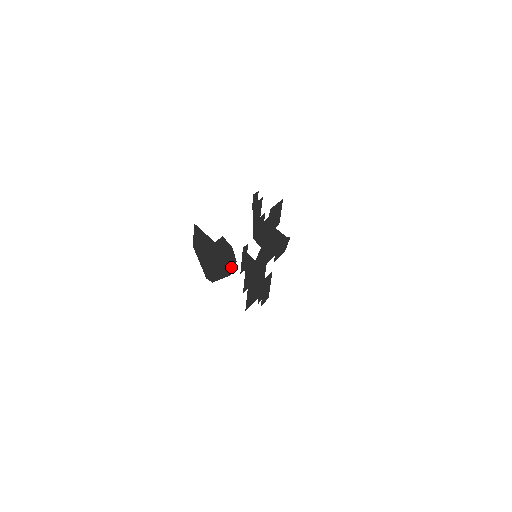
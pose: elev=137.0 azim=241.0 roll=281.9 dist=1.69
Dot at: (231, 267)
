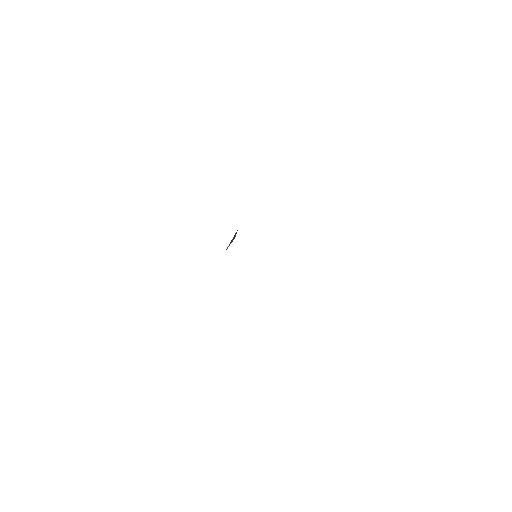
Dot at: occluded
